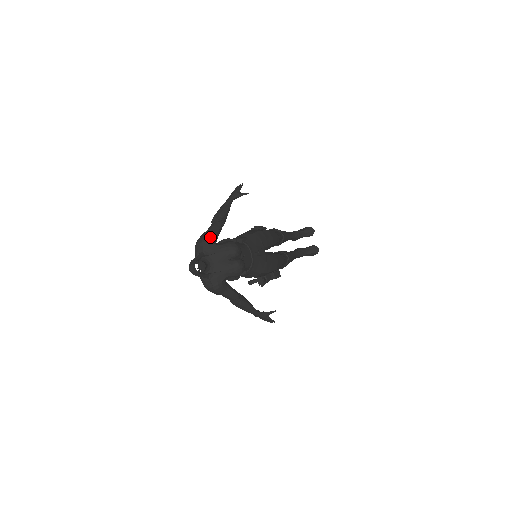
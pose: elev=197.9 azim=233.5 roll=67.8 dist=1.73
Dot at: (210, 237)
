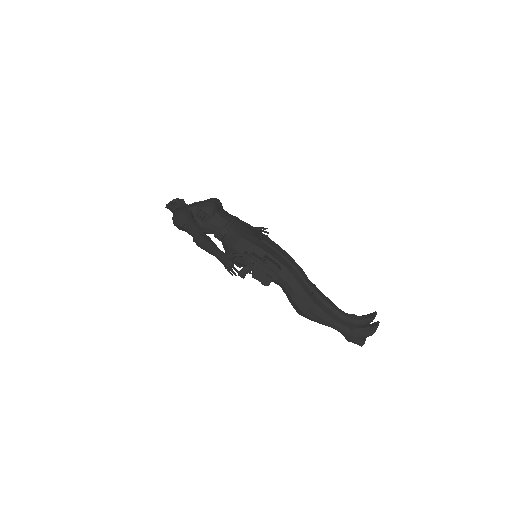
Dot at: occluded
